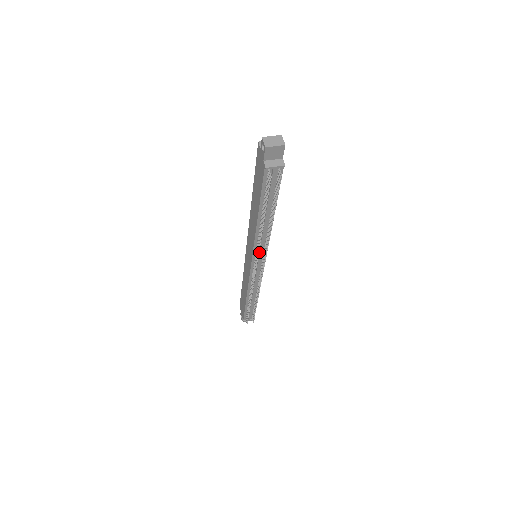
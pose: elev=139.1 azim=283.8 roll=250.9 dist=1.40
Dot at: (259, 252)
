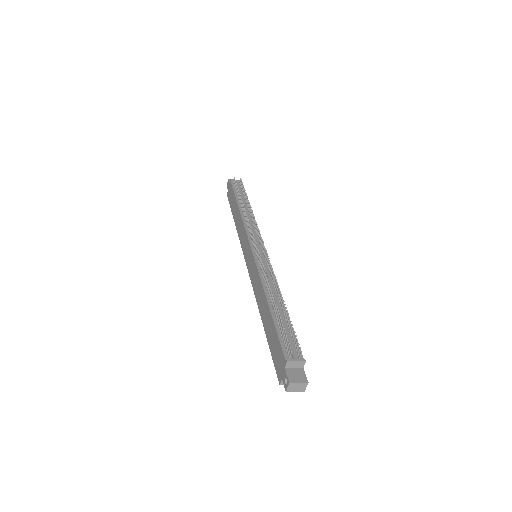
Dot at: occluded
